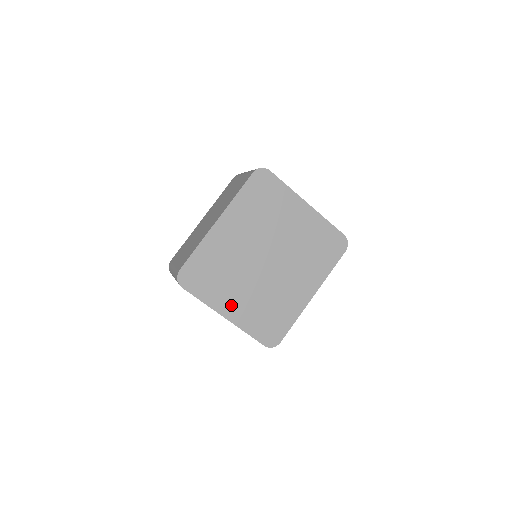
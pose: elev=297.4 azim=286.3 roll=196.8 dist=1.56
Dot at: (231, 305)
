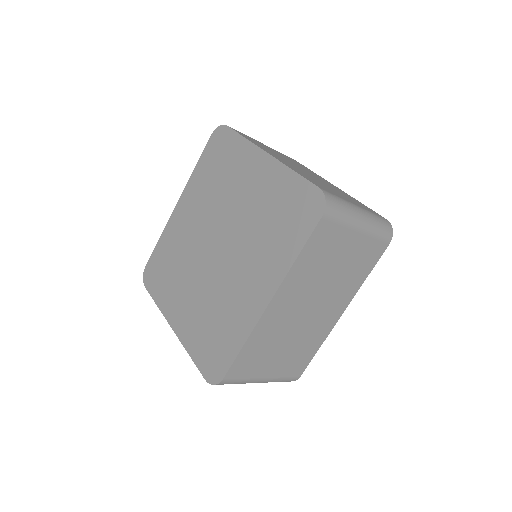
Dot at: (179, 311)
